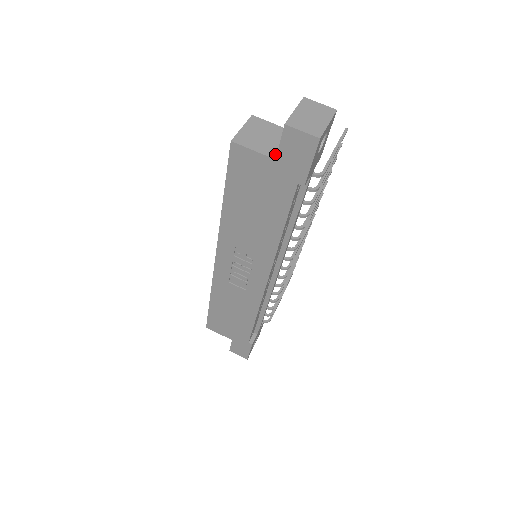
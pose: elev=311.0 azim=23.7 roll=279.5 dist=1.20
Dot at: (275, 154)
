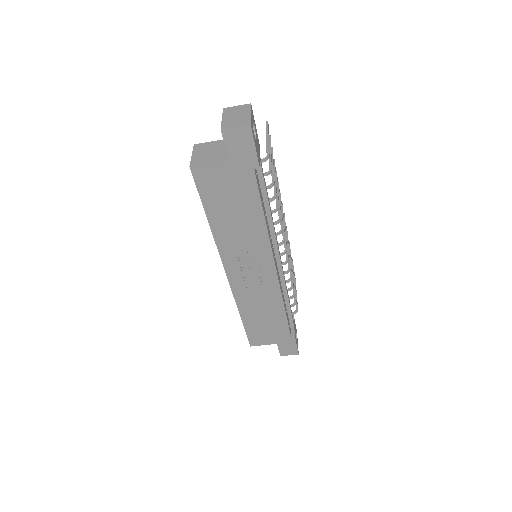
Dot at: (226, 158)
